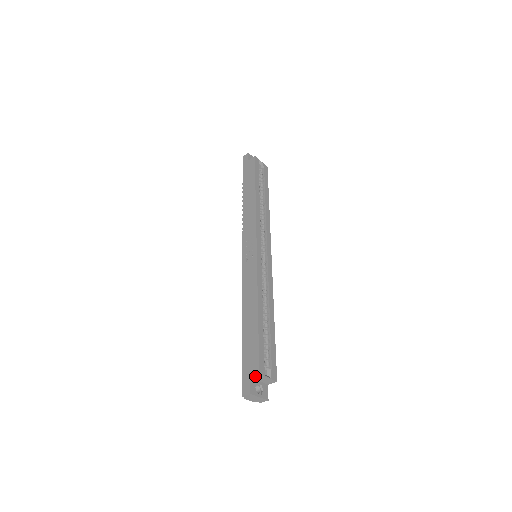
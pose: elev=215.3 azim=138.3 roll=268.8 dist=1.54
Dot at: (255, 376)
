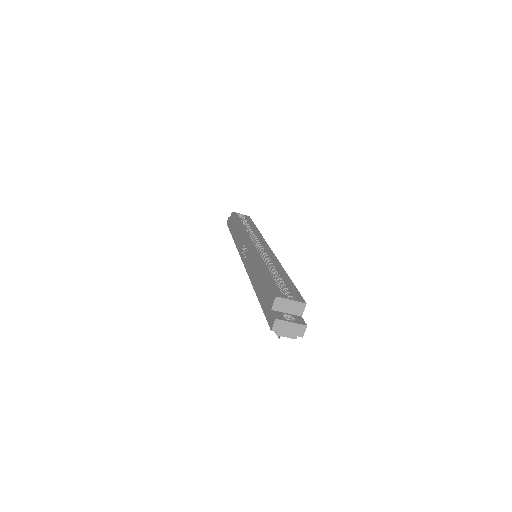
Dot at: (274, 304)
